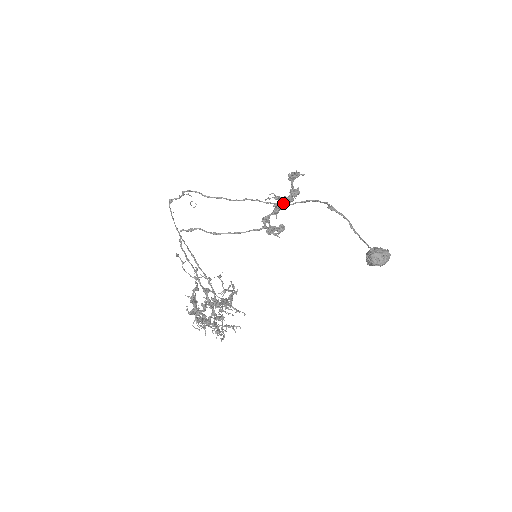
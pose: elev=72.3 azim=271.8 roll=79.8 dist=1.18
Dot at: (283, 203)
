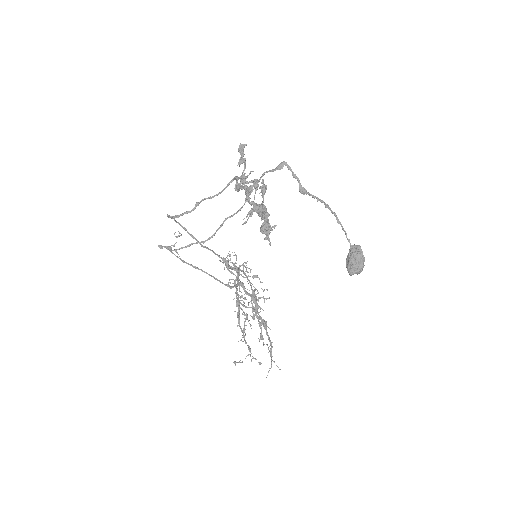
Dot at: (257, 212)
